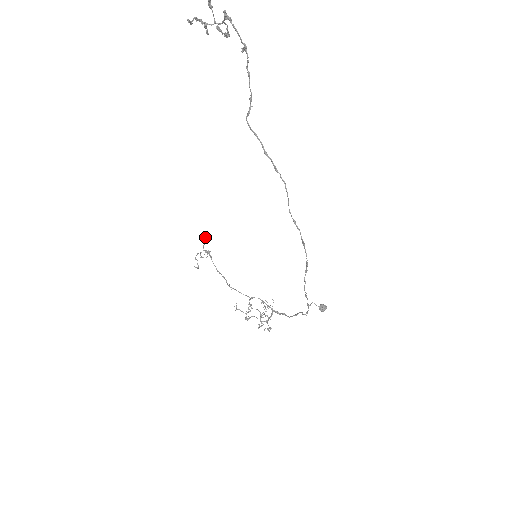
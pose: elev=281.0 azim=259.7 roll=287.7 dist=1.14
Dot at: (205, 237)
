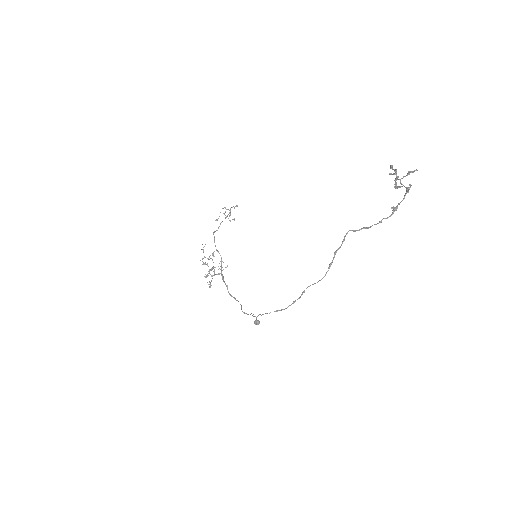
Dot at: occluded
